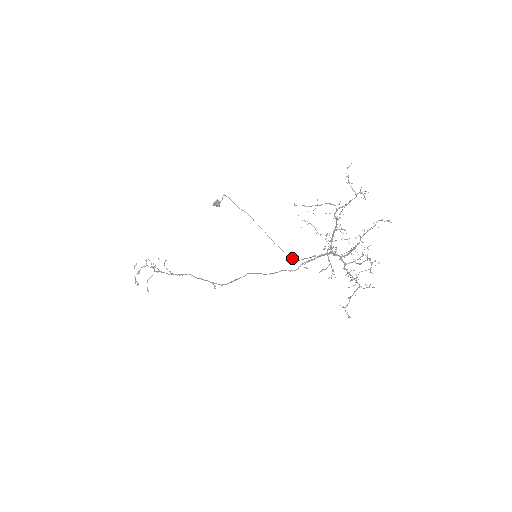
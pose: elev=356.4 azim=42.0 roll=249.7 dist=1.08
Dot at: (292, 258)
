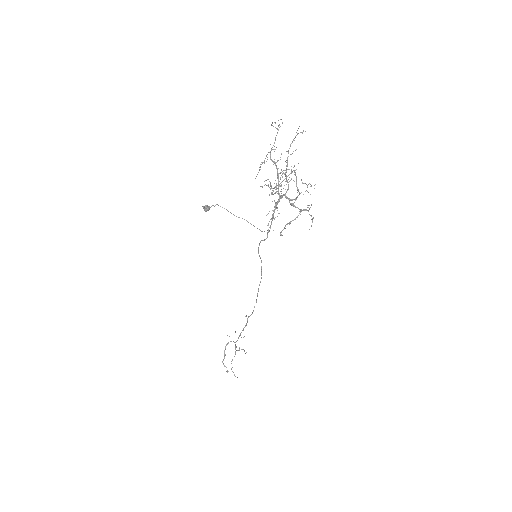
Dot at: occluded
